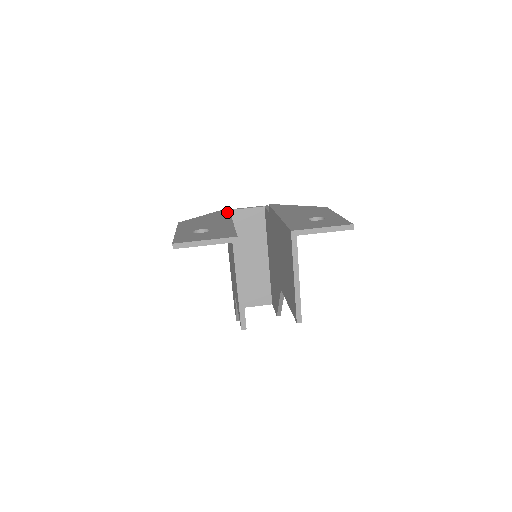
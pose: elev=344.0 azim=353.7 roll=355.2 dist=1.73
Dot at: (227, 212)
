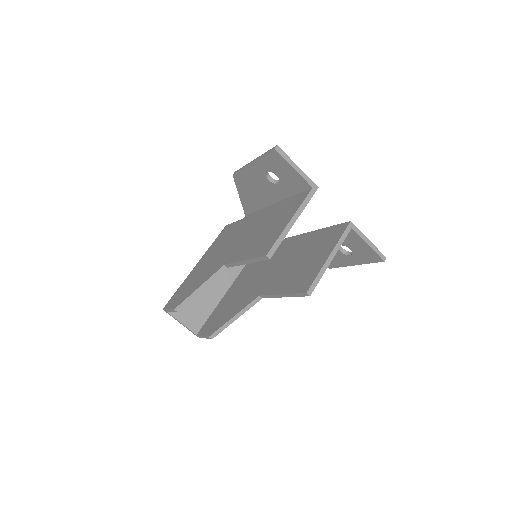
Dot at: occluded
